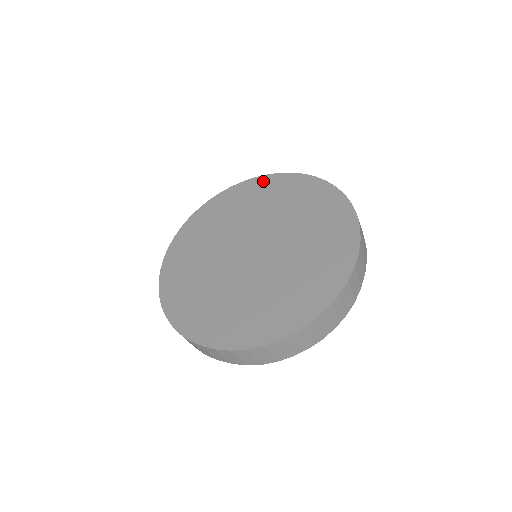
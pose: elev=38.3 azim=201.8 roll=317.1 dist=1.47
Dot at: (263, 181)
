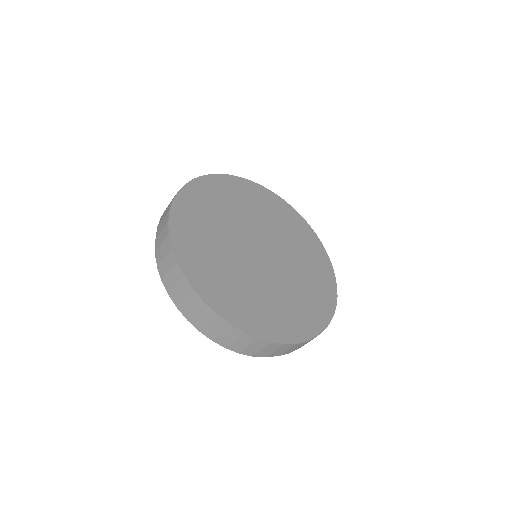
Dot at: (213, 181)
